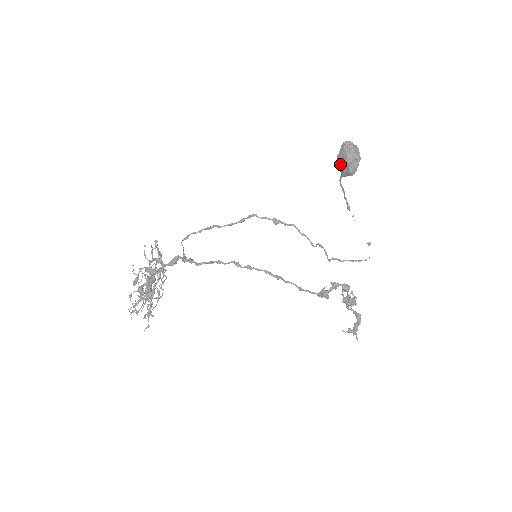
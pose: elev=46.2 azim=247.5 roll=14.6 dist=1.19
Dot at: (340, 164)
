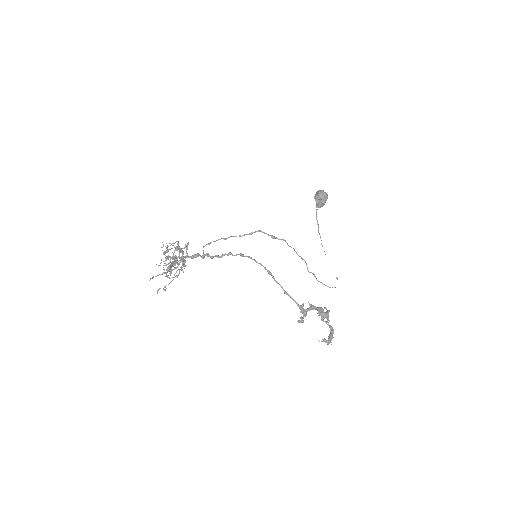
Dot at: (316, 199)
